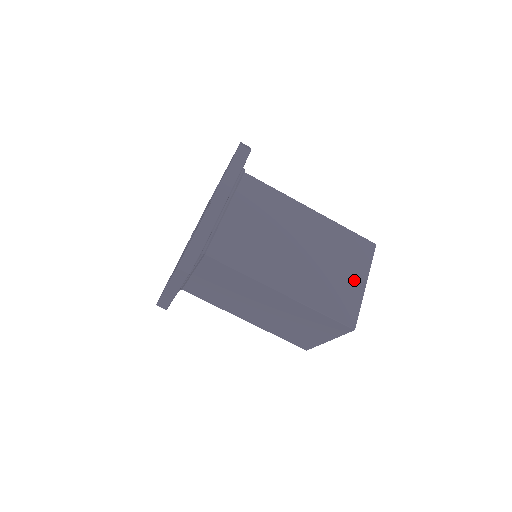
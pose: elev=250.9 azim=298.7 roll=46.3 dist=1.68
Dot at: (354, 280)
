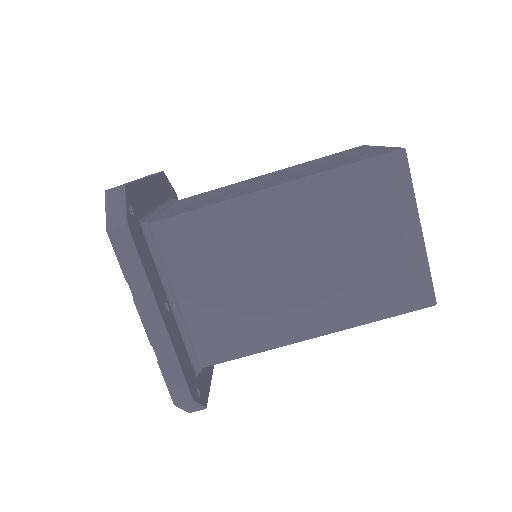
Dot at: (400, 239)
